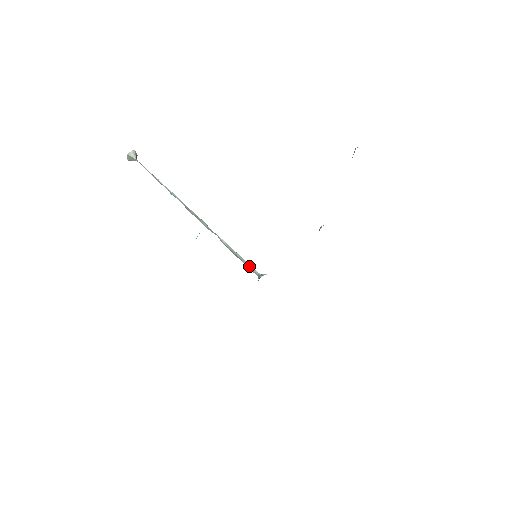
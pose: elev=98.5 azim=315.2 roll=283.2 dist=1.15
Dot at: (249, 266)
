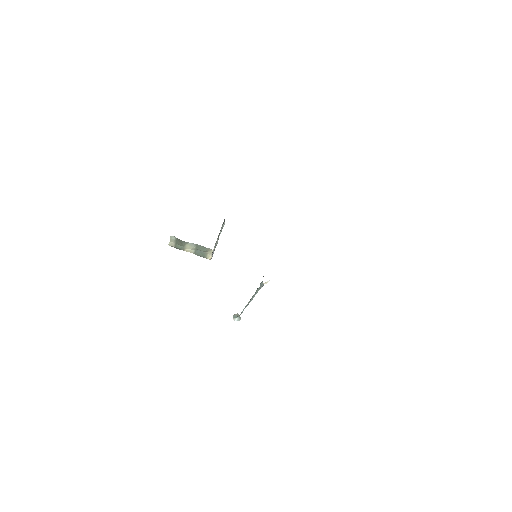
Dot at: occluded
